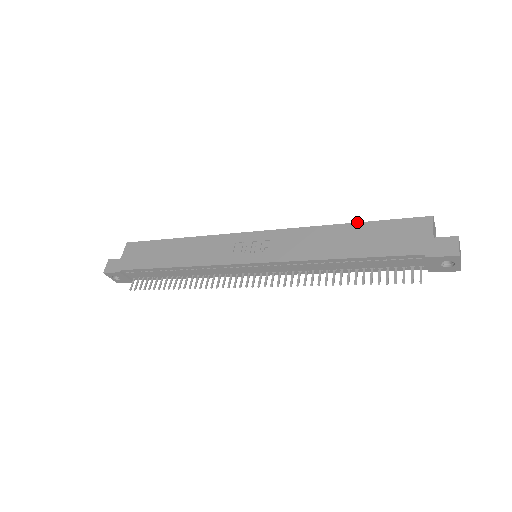
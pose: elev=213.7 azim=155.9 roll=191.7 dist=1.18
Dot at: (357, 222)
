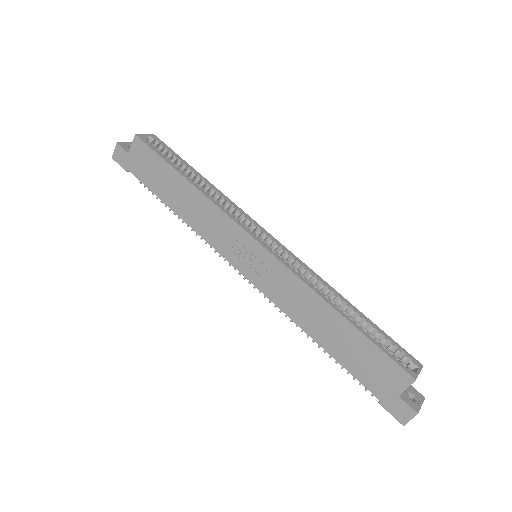
Dot at: (351, 323)
